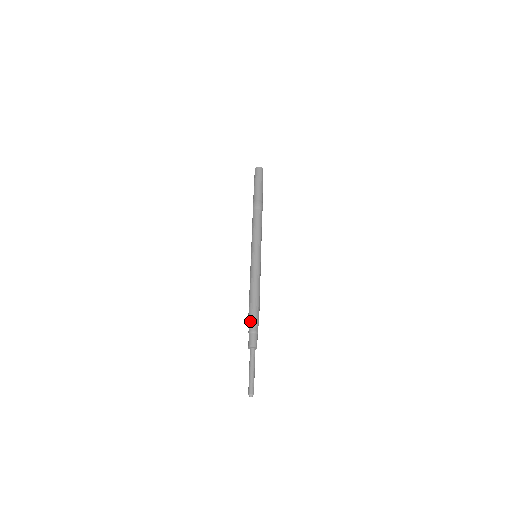
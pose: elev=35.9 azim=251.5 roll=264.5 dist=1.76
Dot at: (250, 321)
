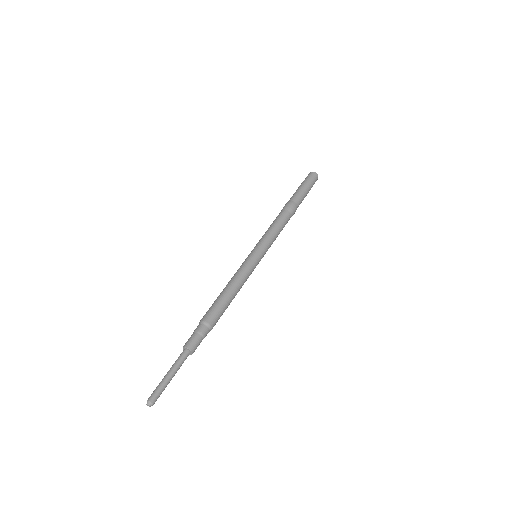
Dot at: (203, 318)
